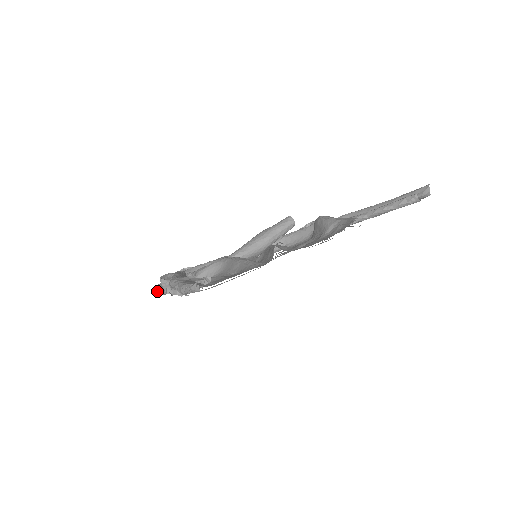
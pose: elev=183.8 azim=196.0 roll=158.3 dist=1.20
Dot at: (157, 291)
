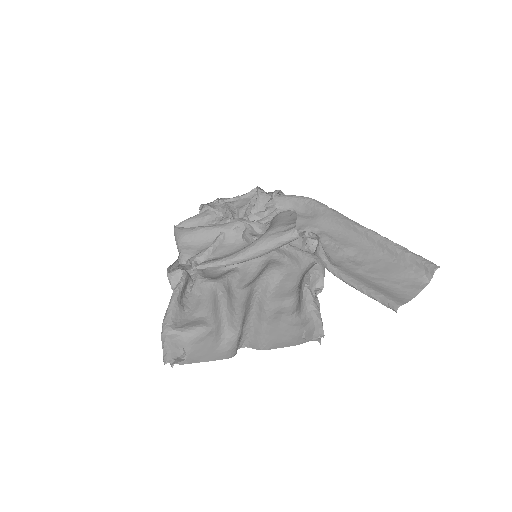
Dot at: occluded
